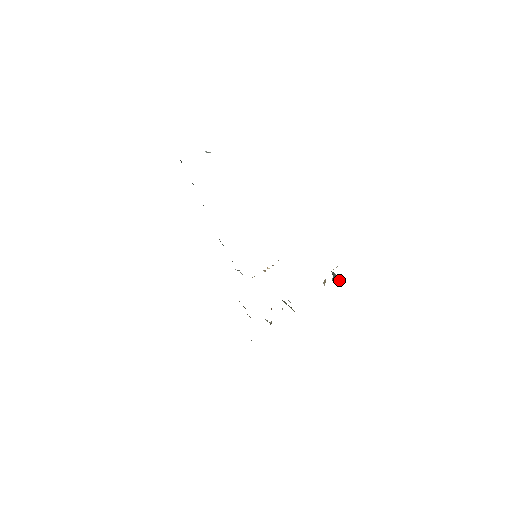
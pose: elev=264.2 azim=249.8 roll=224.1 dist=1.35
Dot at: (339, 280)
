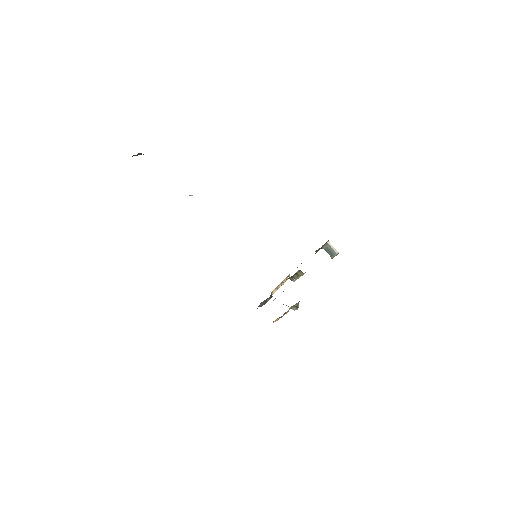
Dot at: (331, 249)
